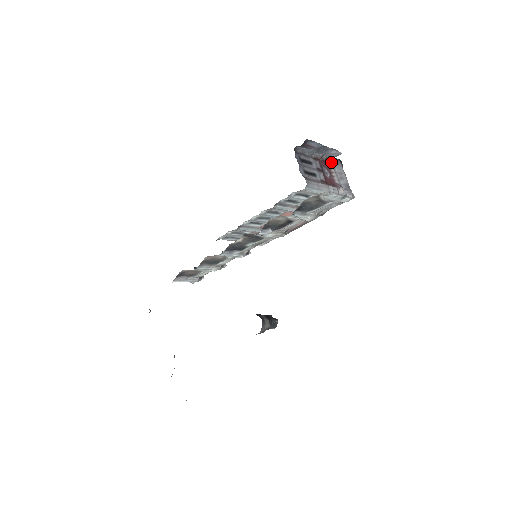
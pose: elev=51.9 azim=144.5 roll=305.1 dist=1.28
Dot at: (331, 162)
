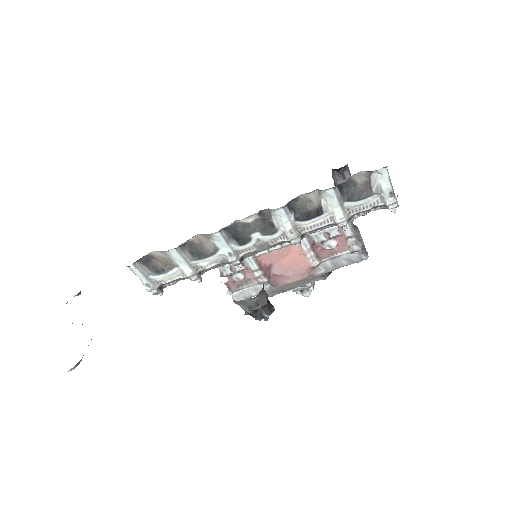
Dot at: (352, 221)
